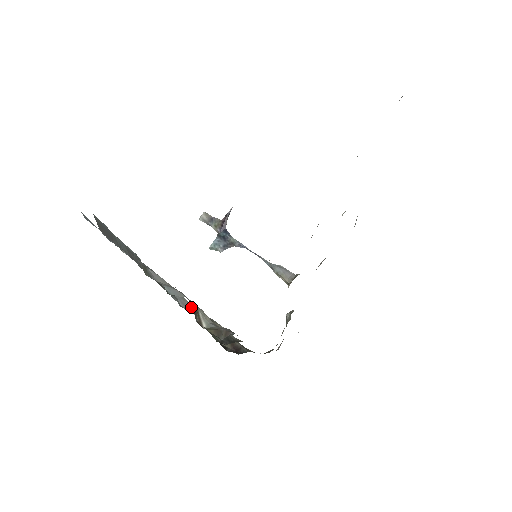
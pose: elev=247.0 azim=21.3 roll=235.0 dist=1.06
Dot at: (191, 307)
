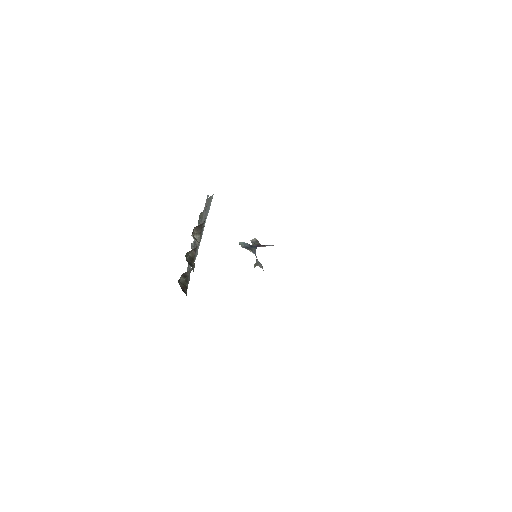
Dot at: occluded
